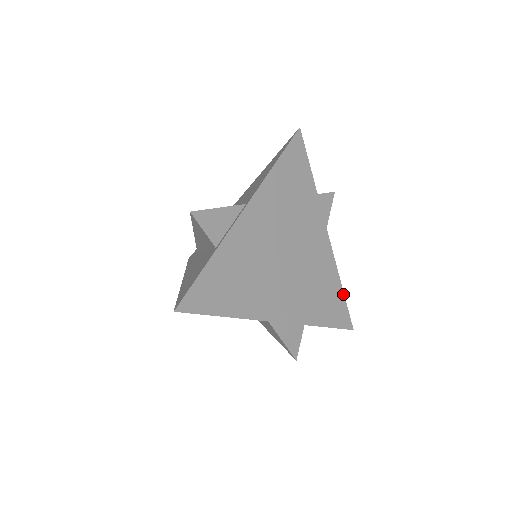
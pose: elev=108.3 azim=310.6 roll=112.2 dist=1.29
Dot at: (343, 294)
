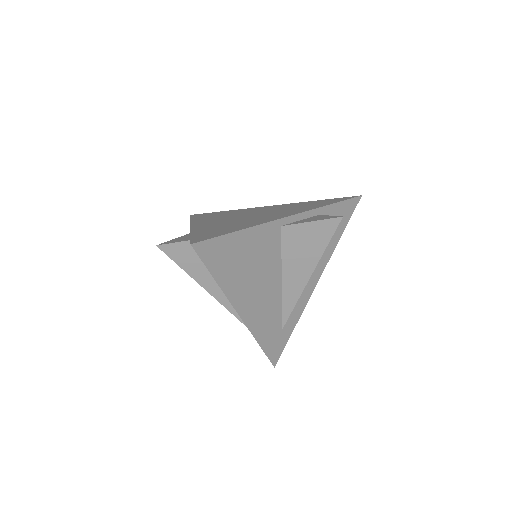
Dot at: (324, 200)
